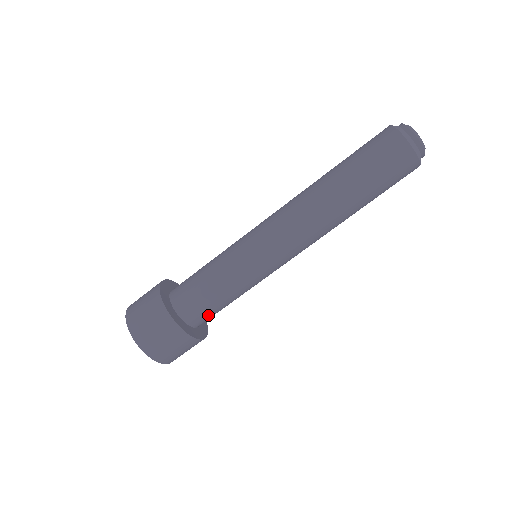
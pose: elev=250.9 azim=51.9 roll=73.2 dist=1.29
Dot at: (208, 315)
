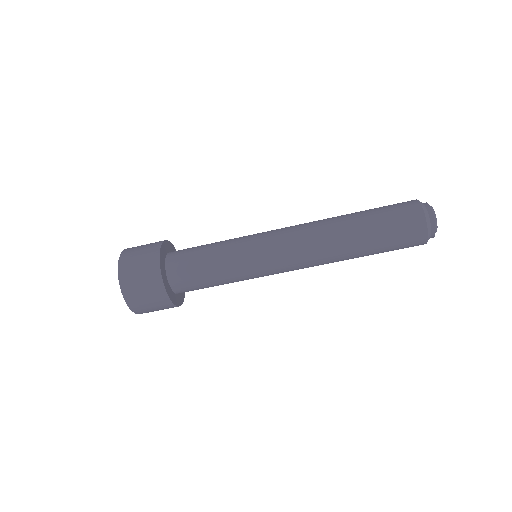
Dot at: (193, 288)
